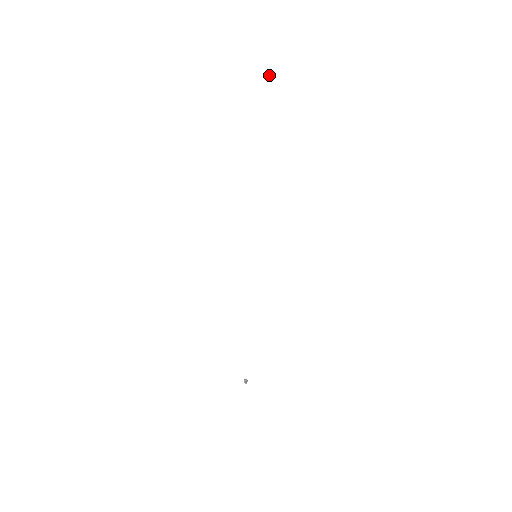
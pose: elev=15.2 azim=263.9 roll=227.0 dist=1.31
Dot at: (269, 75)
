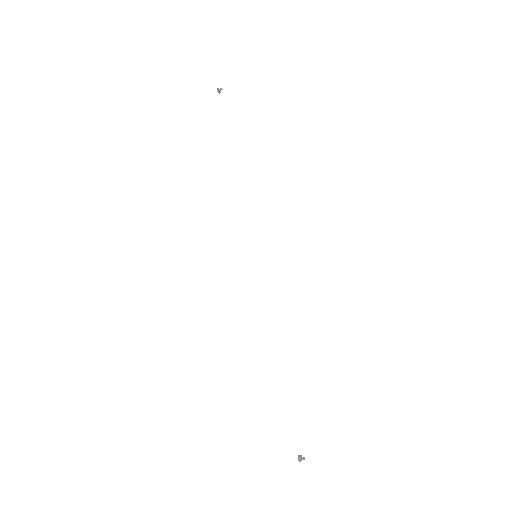
Dot at: (218, 88)
